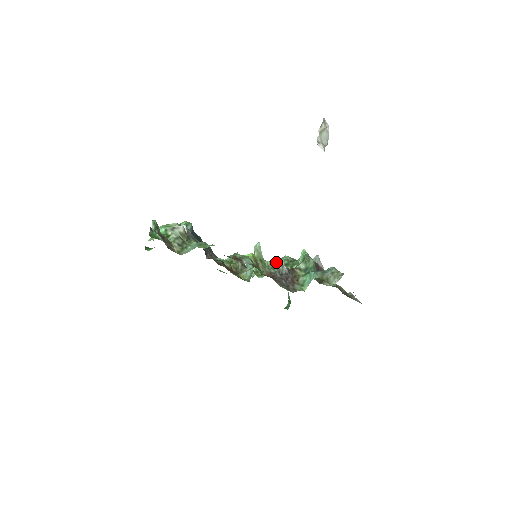
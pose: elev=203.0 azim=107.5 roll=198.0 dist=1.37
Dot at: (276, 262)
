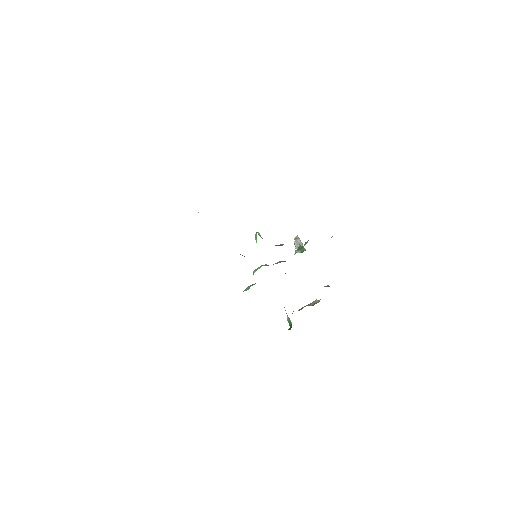
Dot at: occluded
